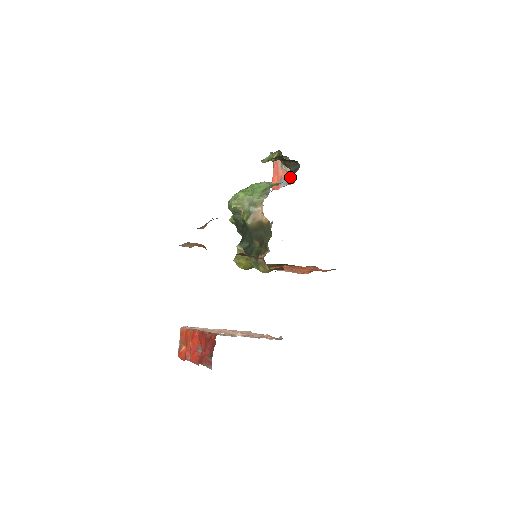
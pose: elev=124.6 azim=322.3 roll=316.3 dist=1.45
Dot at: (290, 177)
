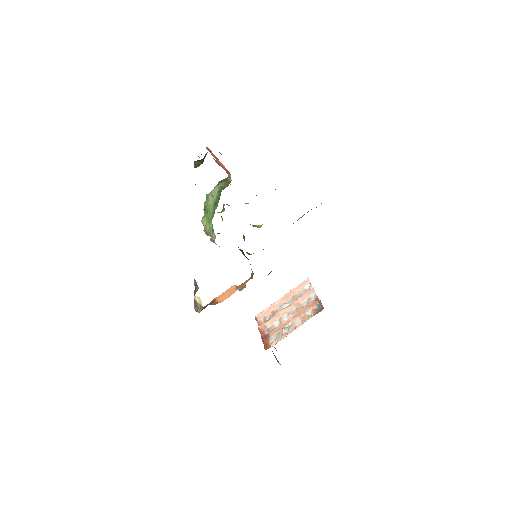
Dot at: occluded
